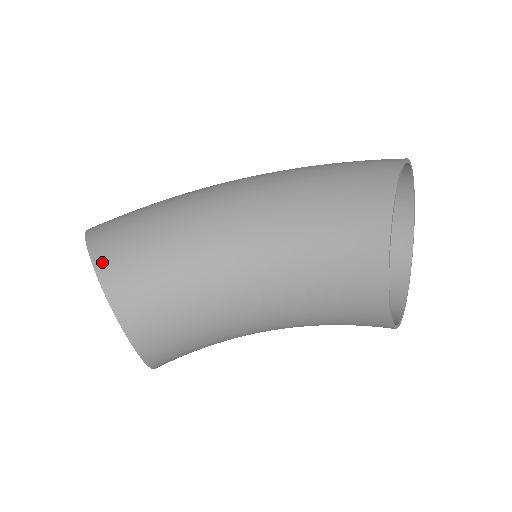
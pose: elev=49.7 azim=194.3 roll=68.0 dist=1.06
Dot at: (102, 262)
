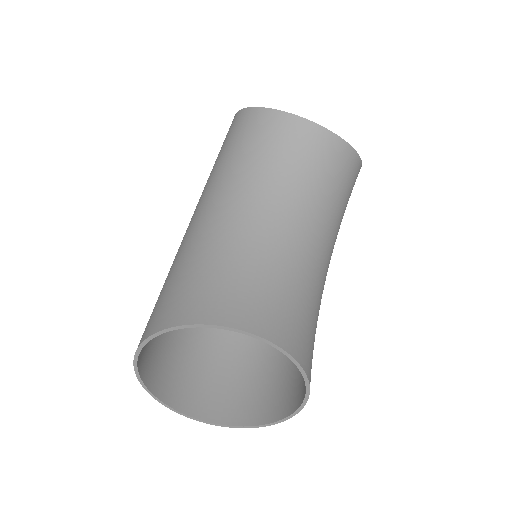
Dot at: (156, 326)
